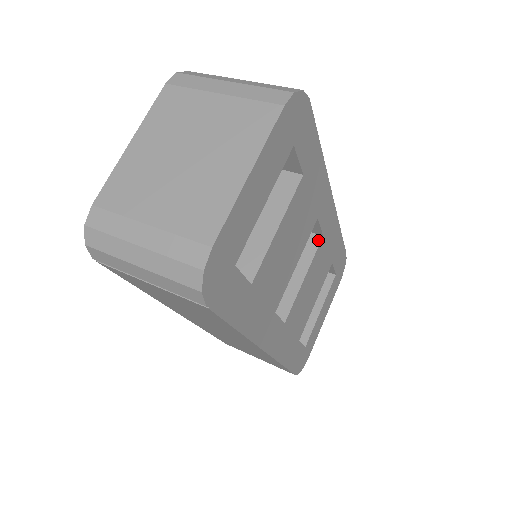
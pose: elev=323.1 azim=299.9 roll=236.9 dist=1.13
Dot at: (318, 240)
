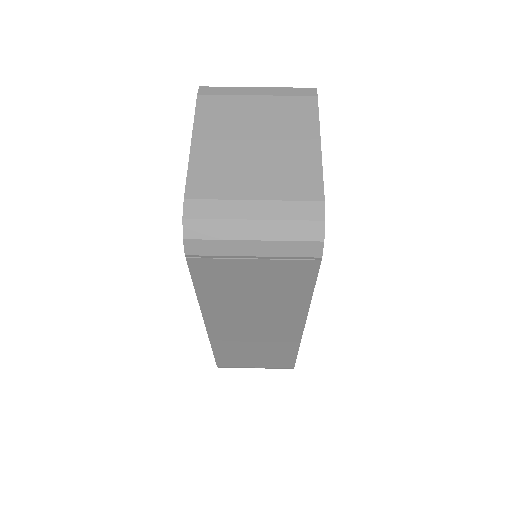
Dot at: occluded
